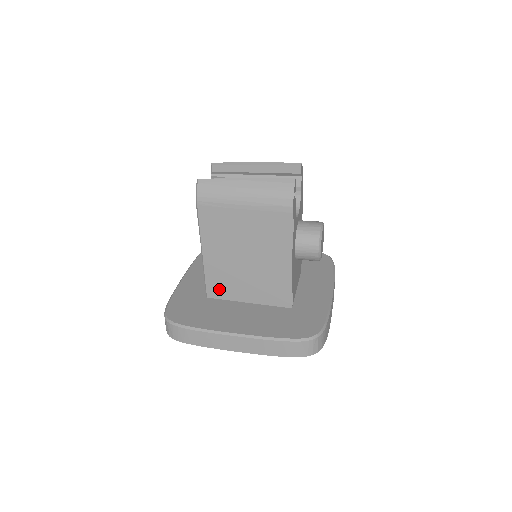
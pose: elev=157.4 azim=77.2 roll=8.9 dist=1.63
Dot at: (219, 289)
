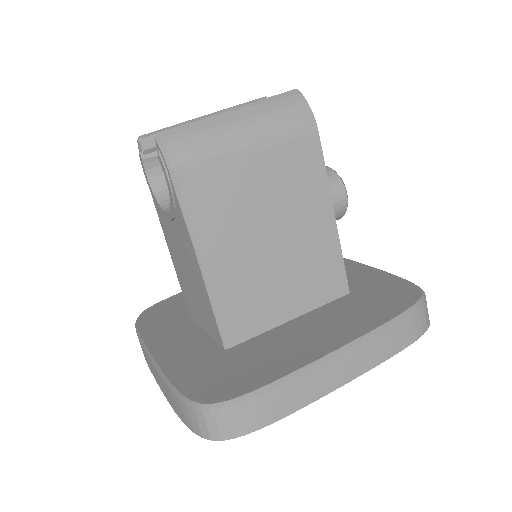
Dot at: (243, 321)
